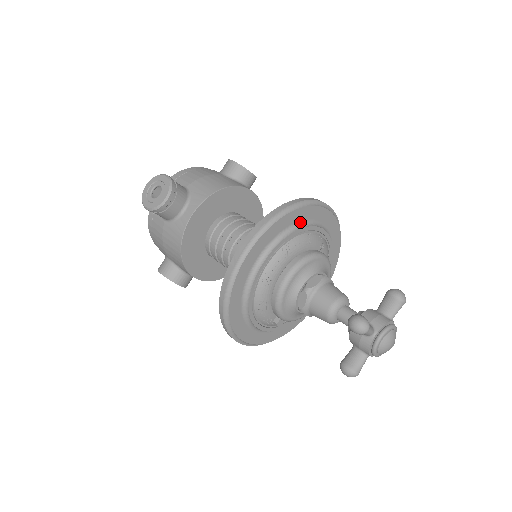
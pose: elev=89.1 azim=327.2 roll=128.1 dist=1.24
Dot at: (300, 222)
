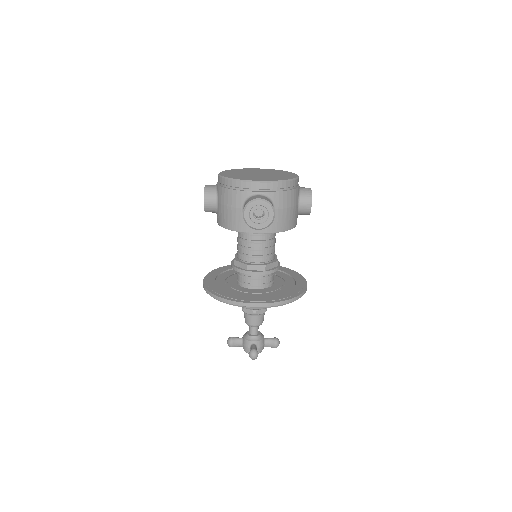
Dot at: occluded
